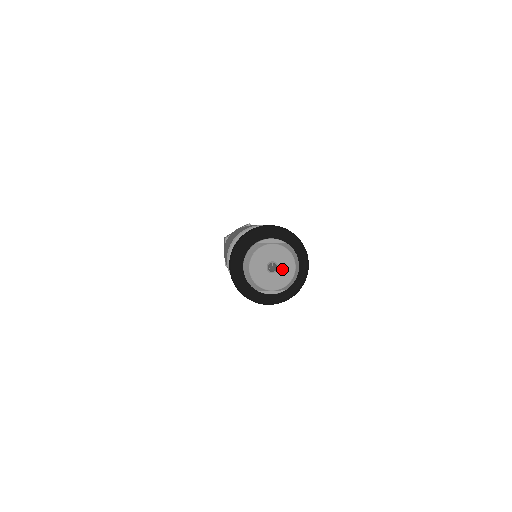
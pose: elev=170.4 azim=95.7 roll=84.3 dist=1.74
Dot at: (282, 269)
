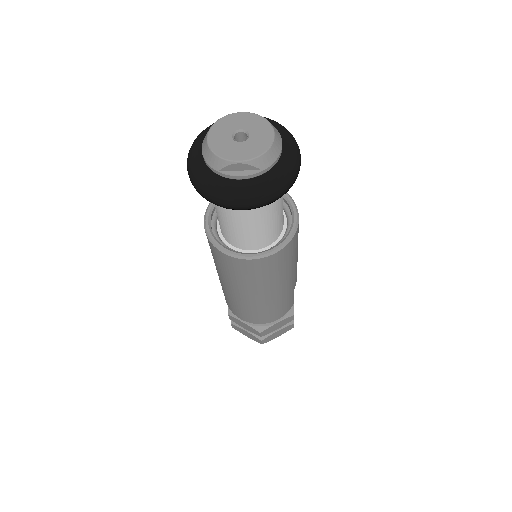
Dot at: (254, 137)
